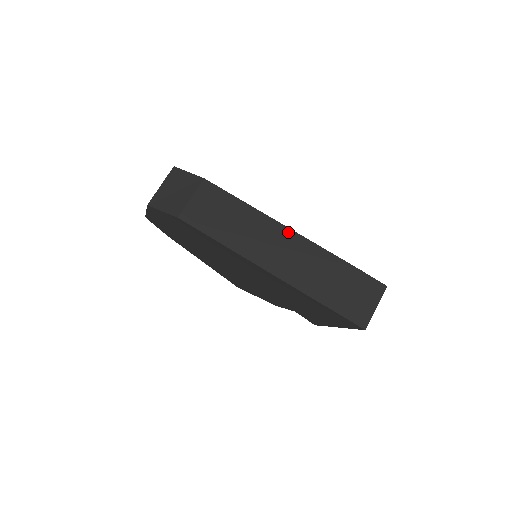
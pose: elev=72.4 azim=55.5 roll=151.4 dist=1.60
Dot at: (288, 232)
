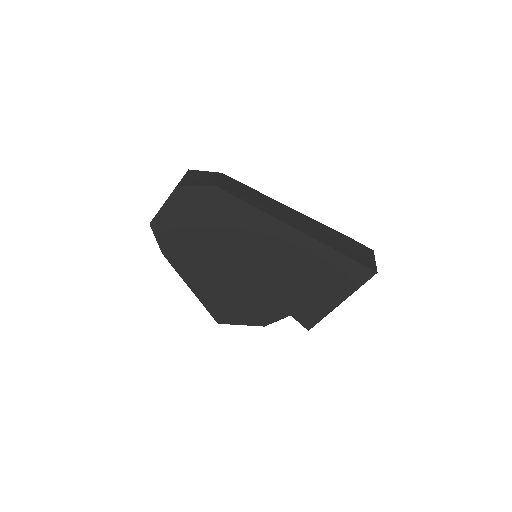
Dot at: (295, 211)
